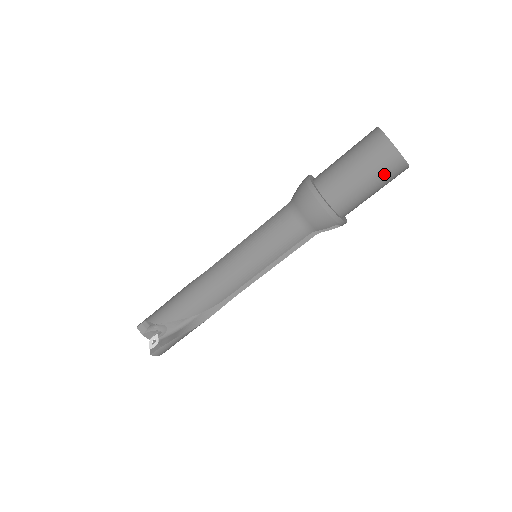
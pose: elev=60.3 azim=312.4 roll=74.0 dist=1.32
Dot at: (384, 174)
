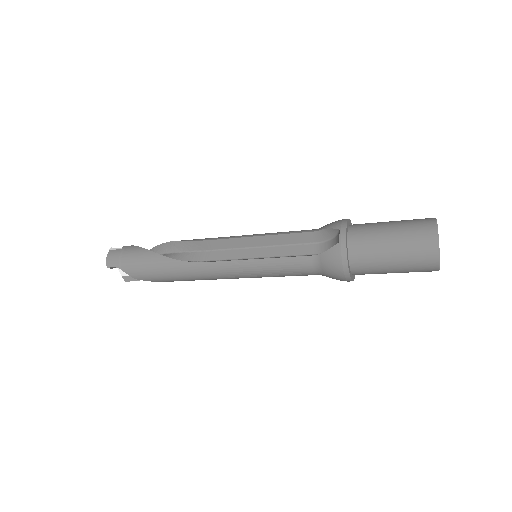
Dot at: occluded
